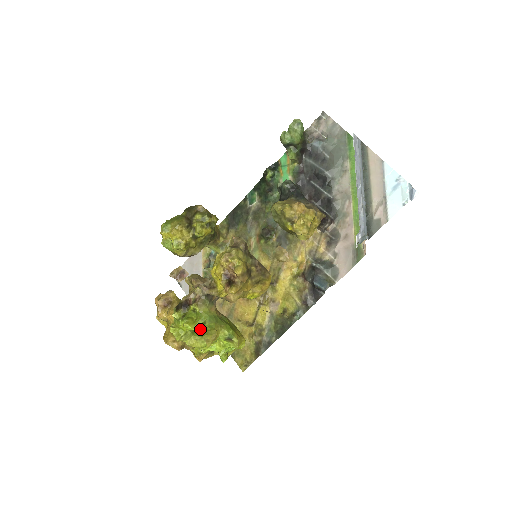
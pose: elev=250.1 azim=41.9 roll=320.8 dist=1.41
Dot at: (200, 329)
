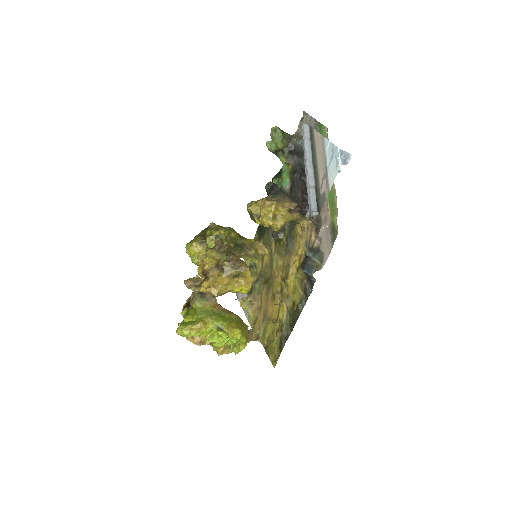
Dot at: (190, 321)
